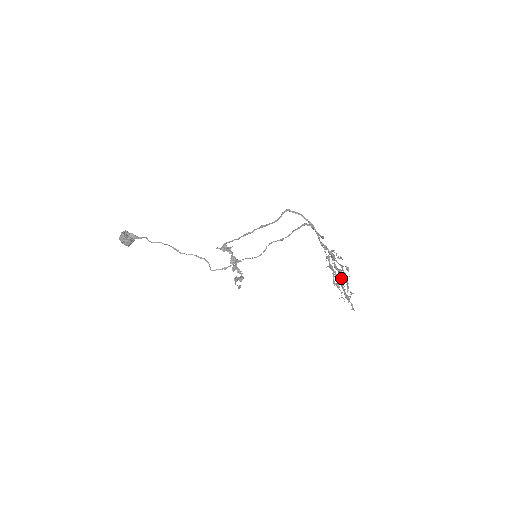
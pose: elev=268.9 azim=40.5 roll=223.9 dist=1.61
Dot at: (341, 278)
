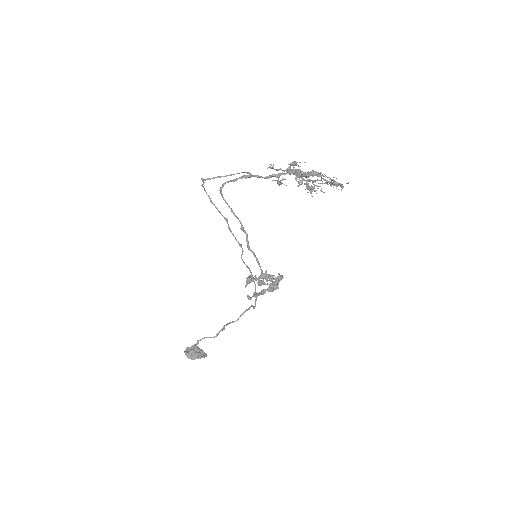
Dot at: occluded
